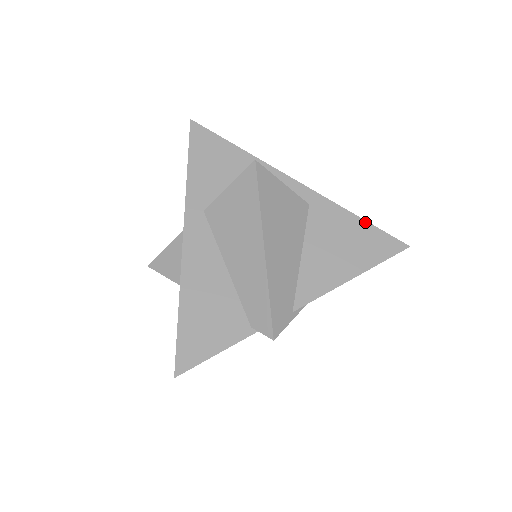
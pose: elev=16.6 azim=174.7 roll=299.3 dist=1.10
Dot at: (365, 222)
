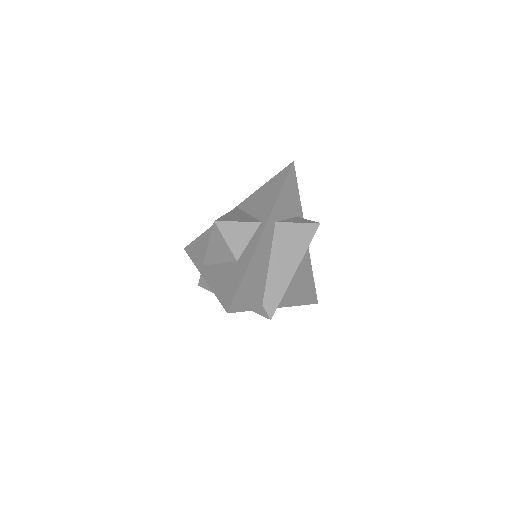
Dot at: (313, 279)
